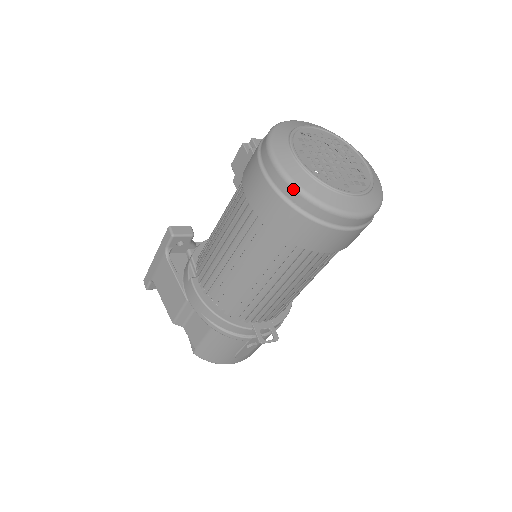
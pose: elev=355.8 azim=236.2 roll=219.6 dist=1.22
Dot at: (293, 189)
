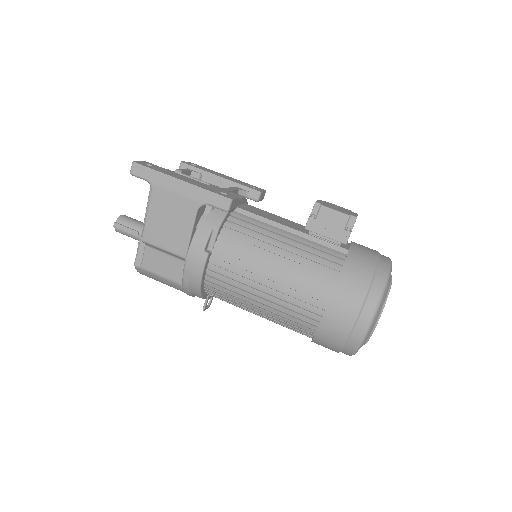
Dot at: (357, 346)
